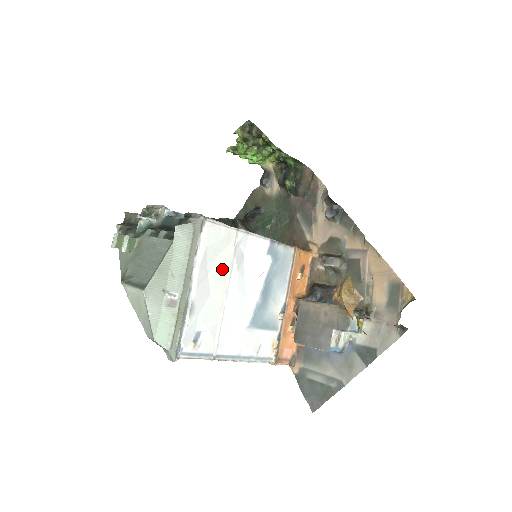
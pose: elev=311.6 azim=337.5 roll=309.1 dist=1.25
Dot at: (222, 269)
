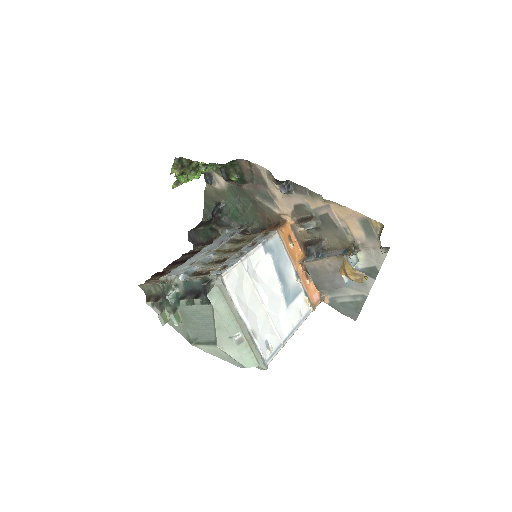
Dot at: (251, 293)
